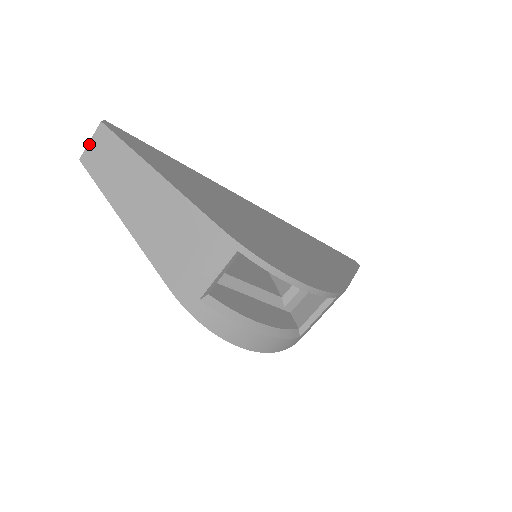
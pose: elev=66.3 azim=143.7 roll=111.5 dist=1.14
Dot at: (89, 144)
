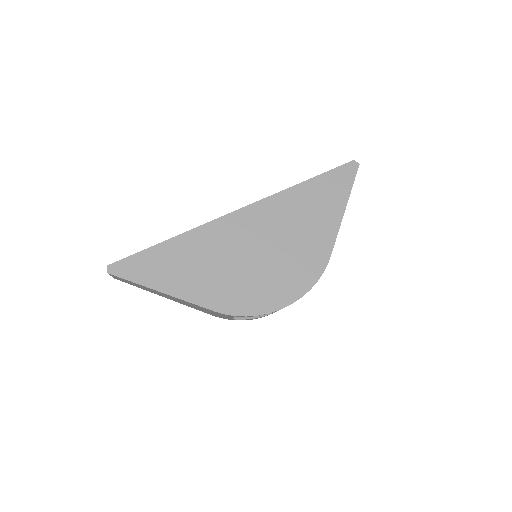
Dot at: (112, 276)
